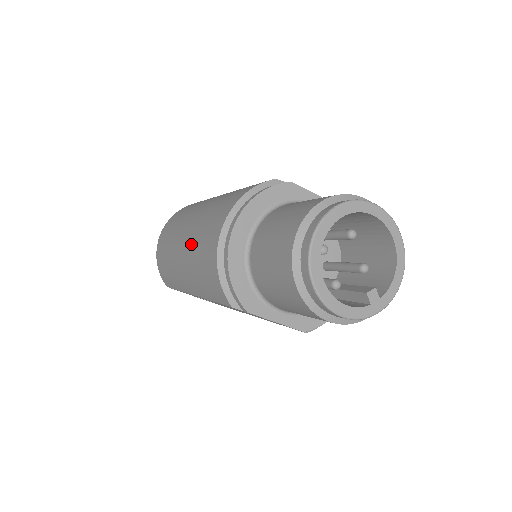
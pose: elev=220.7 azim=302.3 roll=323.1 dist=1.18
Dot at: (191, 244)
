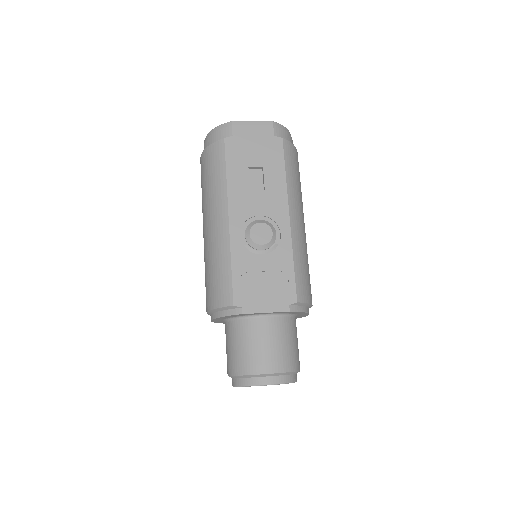
Dot at: occluded
